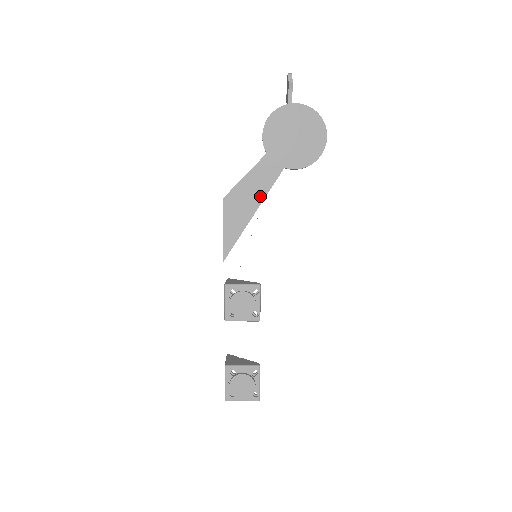
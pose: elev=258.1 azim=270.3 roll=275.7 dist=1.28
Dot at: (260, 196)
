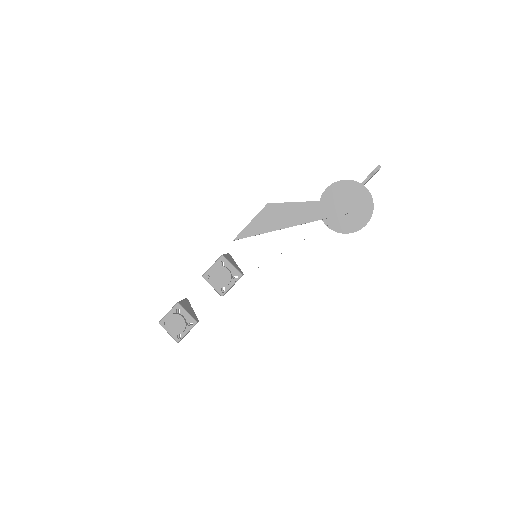
Dot at: (290, 223)
